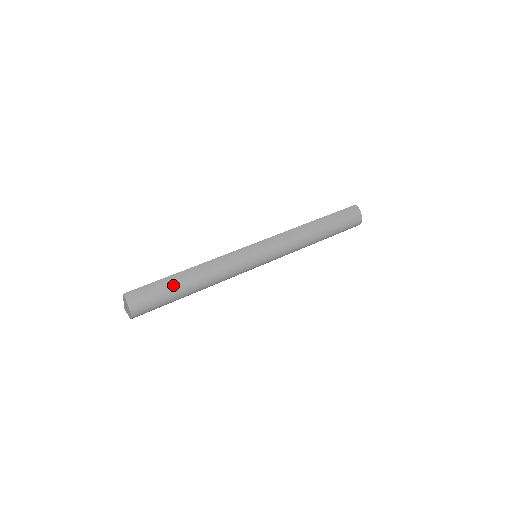
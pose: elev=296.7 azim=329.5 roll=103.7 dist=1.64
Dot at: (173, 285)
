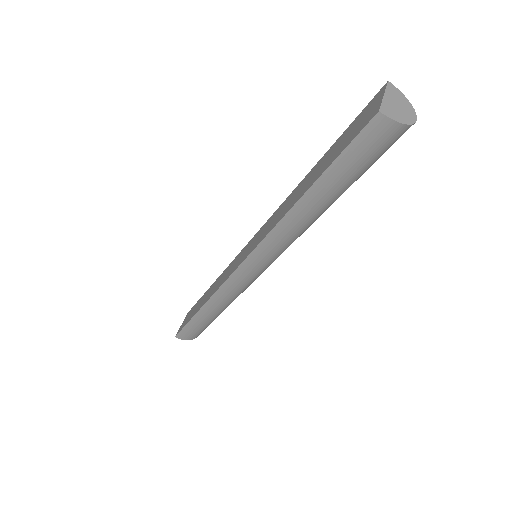
Dot at: (202, 322)
